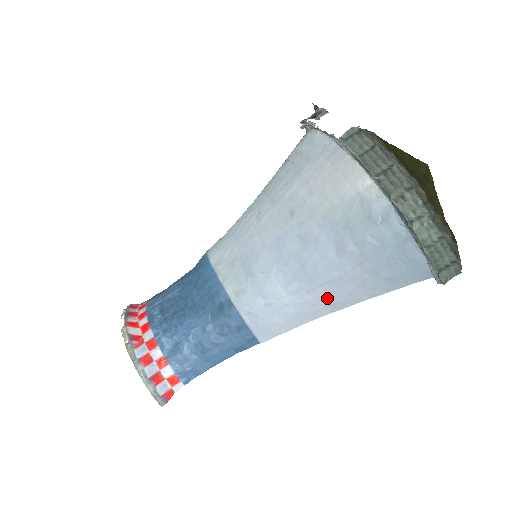
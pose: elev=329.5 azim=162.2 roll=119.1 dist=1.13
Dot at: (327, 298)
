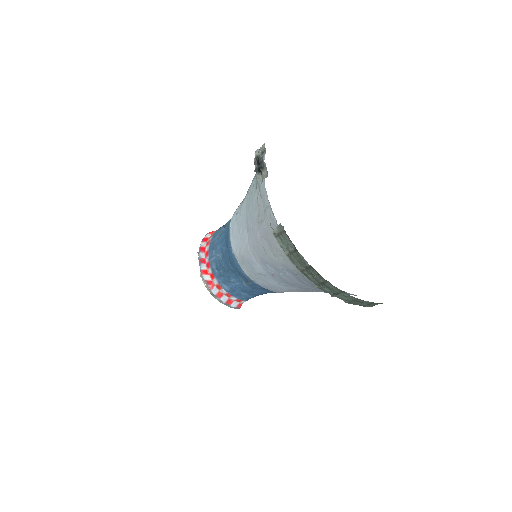
Dot at: (305, 290)
